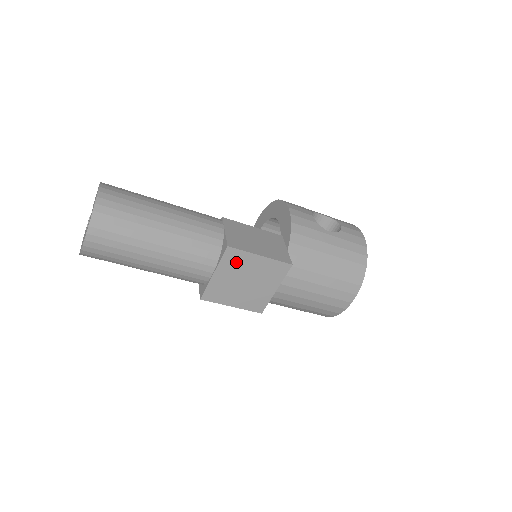
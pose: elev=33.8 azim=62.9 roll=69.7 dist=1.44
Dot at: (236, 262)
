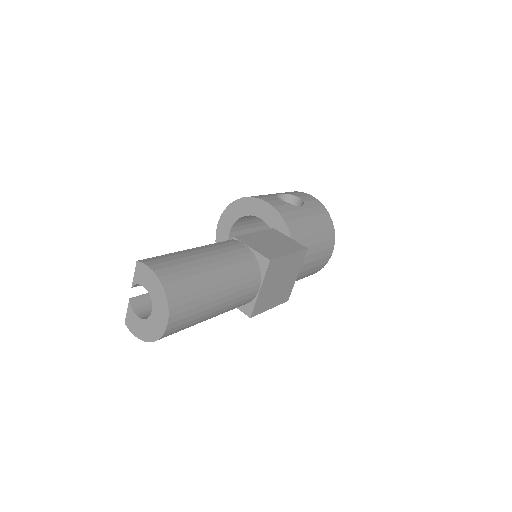
Dot at: (274, 270)
